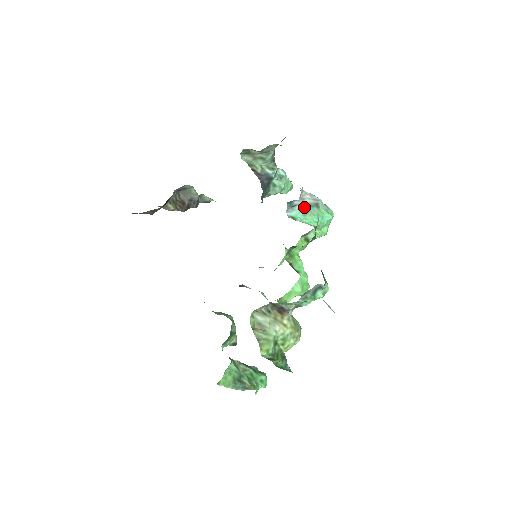
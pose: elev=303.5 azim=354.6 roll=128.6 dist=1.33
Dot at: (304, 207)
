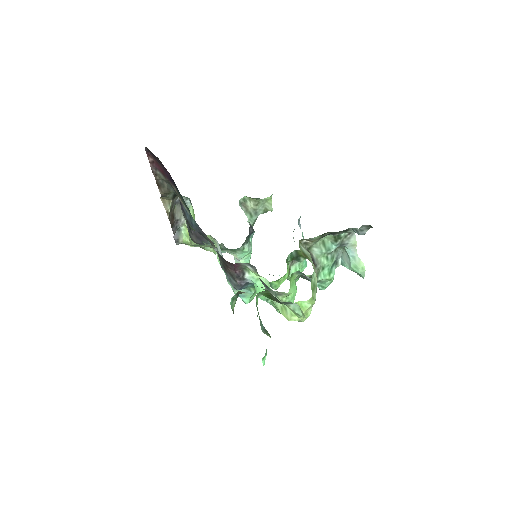
Dot at: occluded
